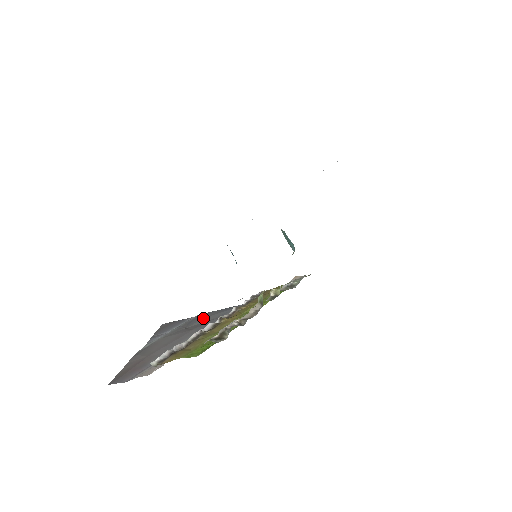
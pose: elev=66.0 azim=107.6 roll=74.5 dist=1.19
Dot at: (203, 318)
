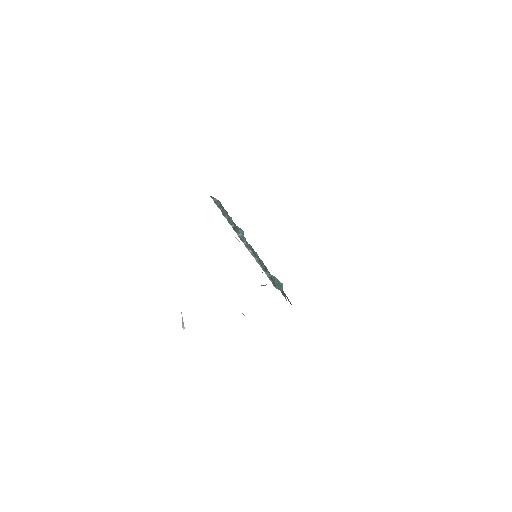
Dot at: occluded
